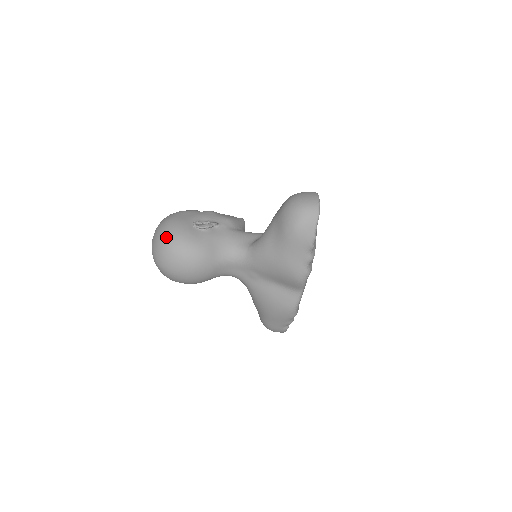
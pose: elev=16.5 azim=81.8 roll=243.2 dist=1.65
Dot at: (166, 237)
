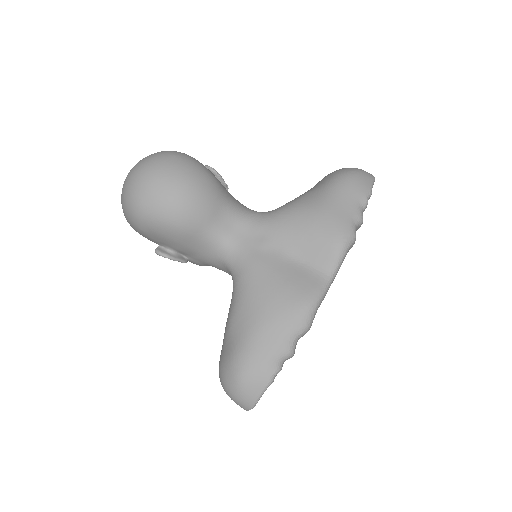
Dot at: occluded
